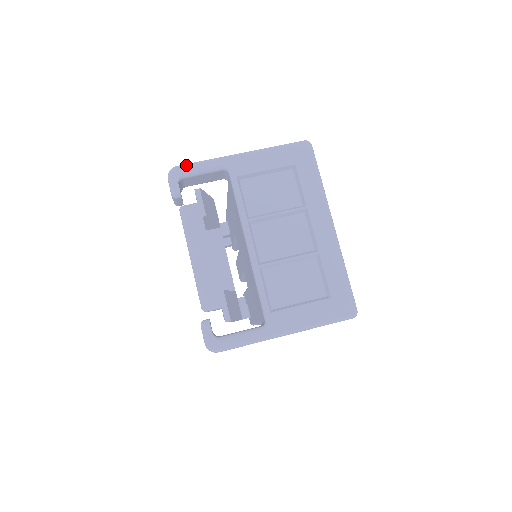
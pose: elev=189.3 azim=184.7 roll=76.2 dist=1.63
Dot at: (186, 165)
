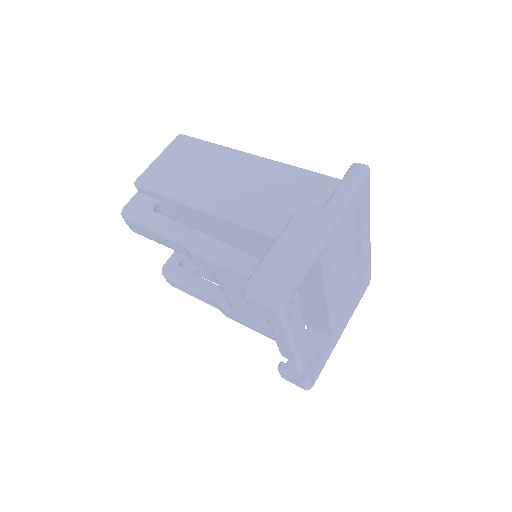
Dot at: (294, 287)
